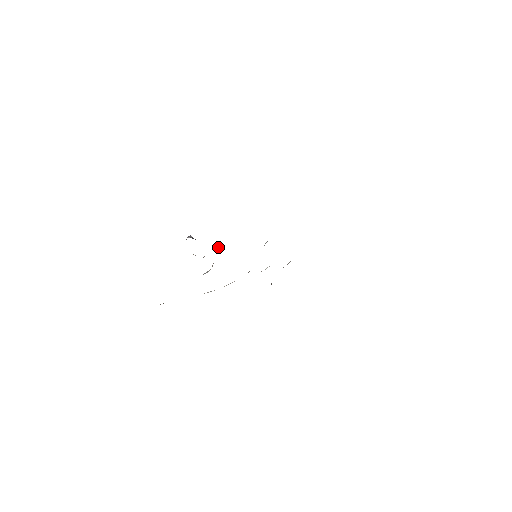
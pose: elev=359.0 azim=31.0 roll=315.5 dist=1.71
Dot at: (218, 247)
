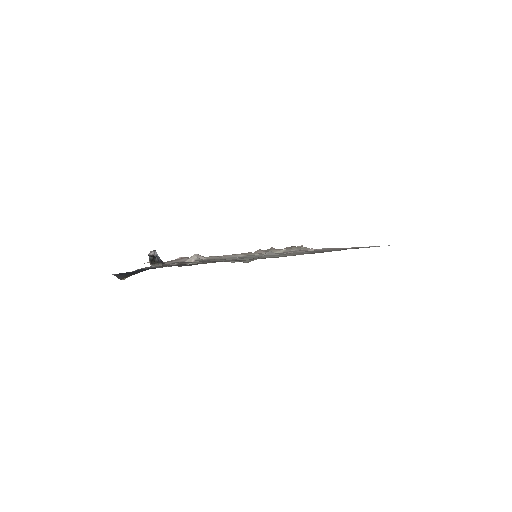
Dot at: (192, 260)
